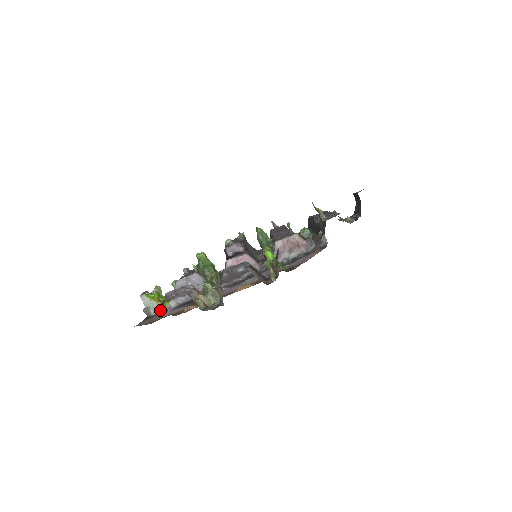
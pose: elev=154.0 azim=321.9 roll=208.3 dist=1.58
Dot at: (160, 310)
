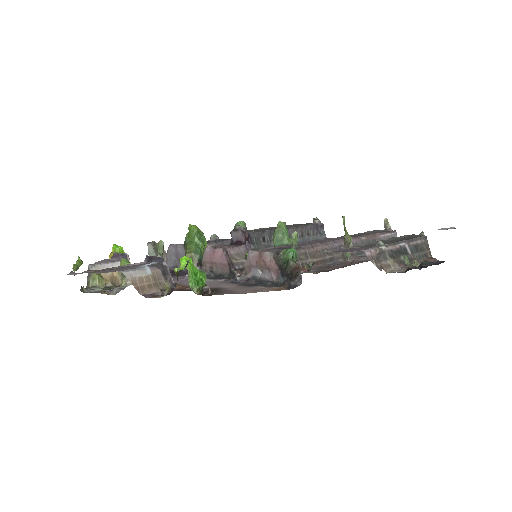
Dot at: occluded
